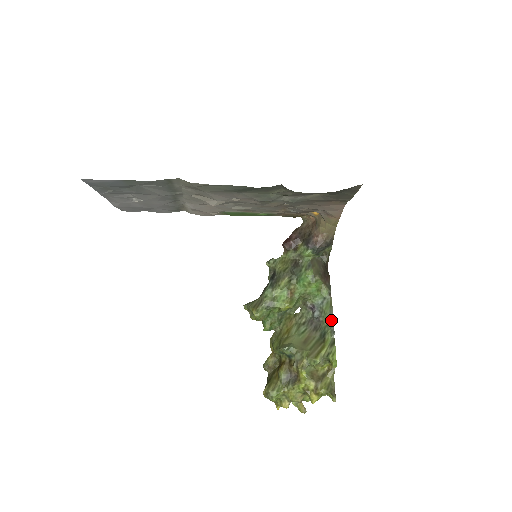
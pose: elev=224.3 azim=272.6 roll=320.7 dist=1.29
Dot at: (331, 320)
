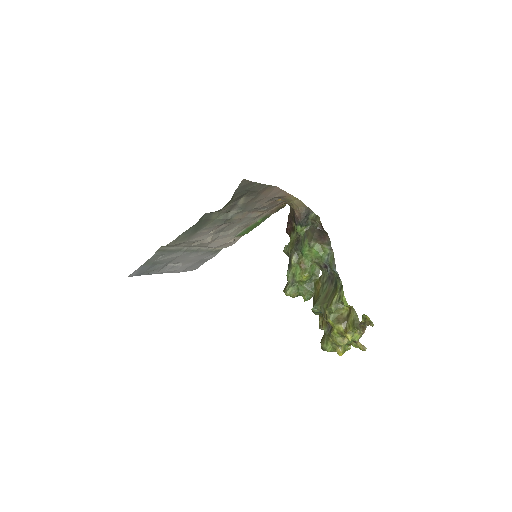
Dot at: (334, 270)
